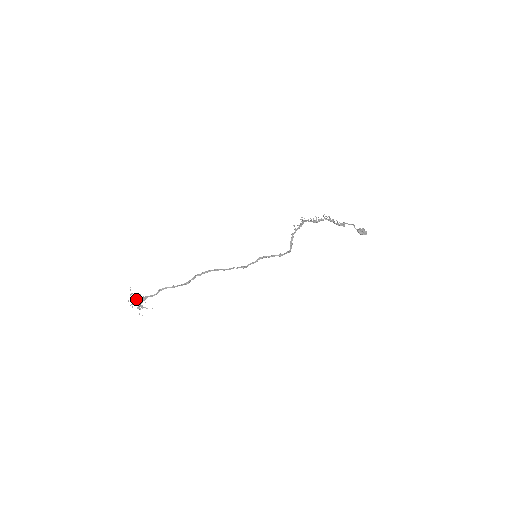
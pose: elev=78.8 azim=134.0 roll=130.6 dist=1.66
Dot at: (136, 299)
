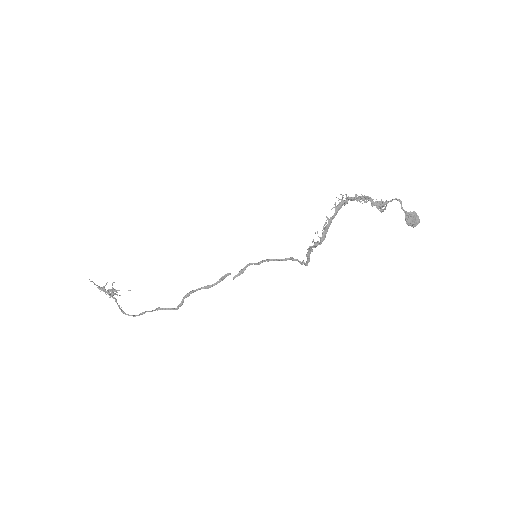
Dot at: (106, 292)
